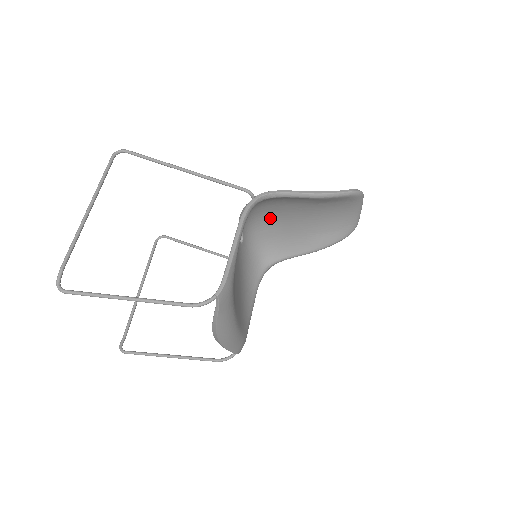
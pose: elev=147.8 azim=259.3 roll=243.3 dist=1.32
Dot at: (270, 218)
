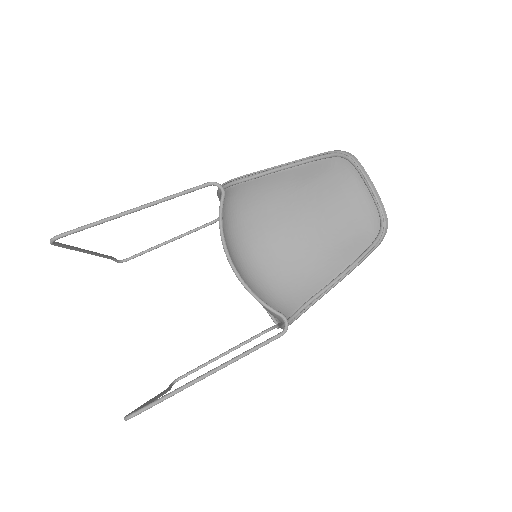
Dot at: (261, 247)
